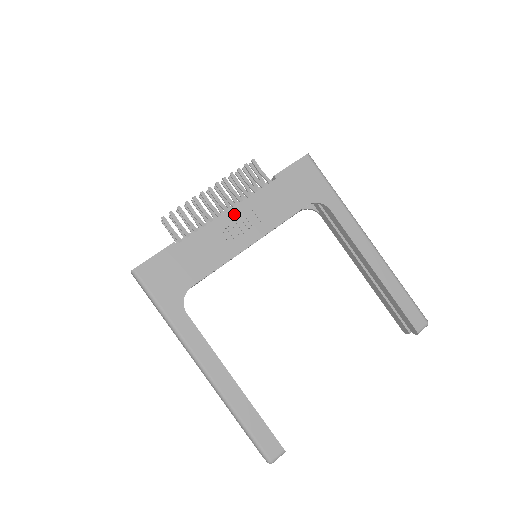
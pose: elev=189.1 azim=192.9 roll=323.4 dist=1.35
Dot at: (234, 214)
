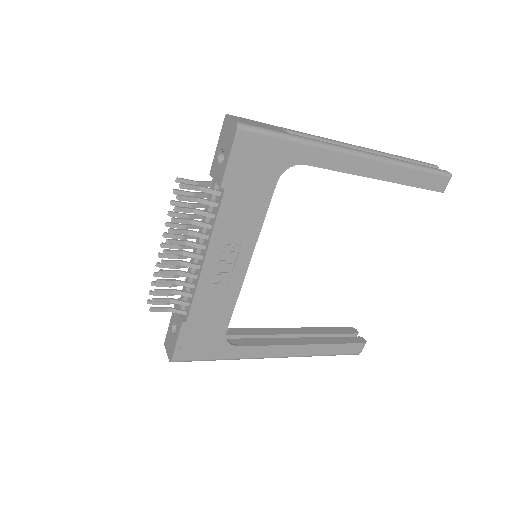
Dot at: (212, 258)
